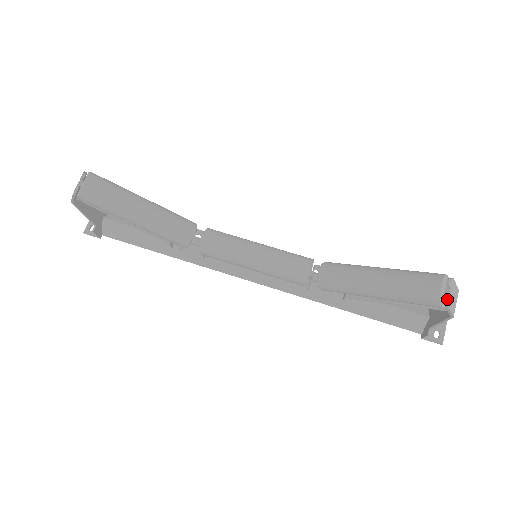
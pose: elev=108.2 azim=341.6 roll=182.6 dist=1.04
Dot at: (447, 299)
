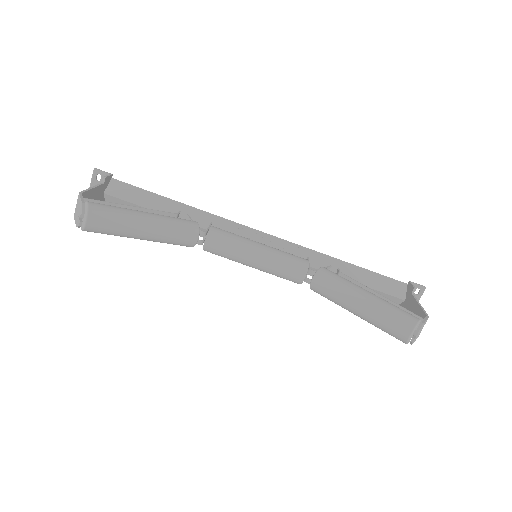
Dot at: (412, 343)
